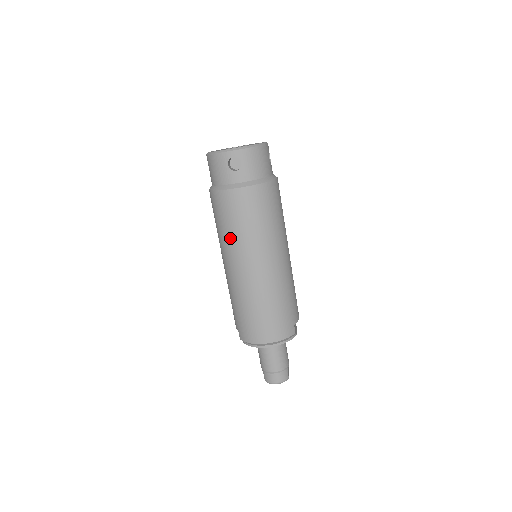
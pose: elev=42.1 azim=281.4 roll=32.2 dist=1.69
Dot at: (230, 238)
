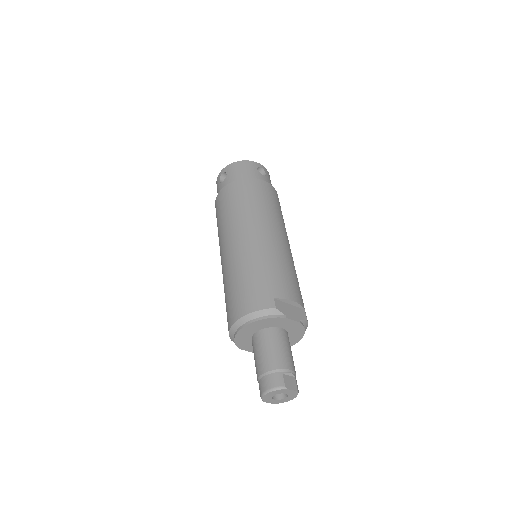
Dot at: (219, 233)
